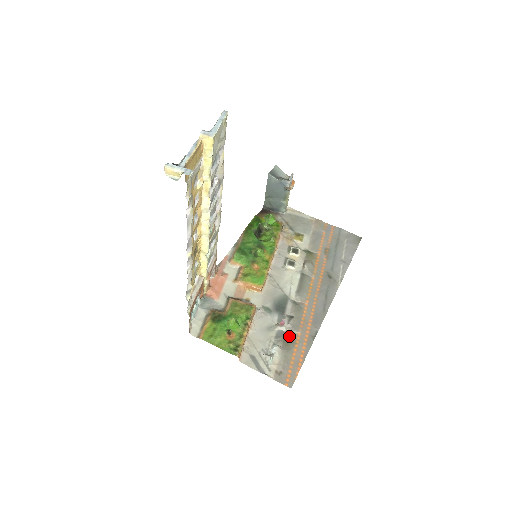
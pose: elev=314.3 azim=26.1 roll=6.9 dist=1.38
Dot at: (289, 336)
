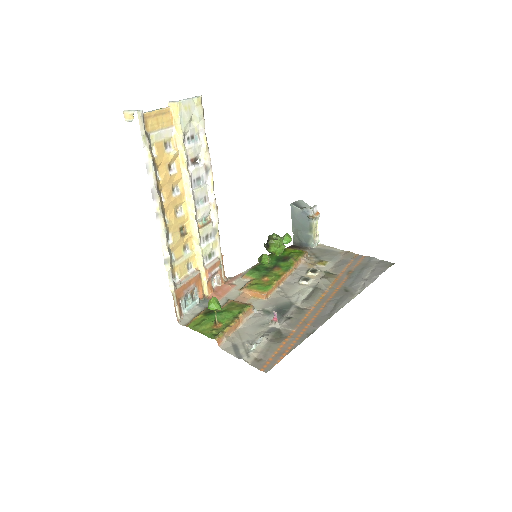
Dot at: (282, 332)
